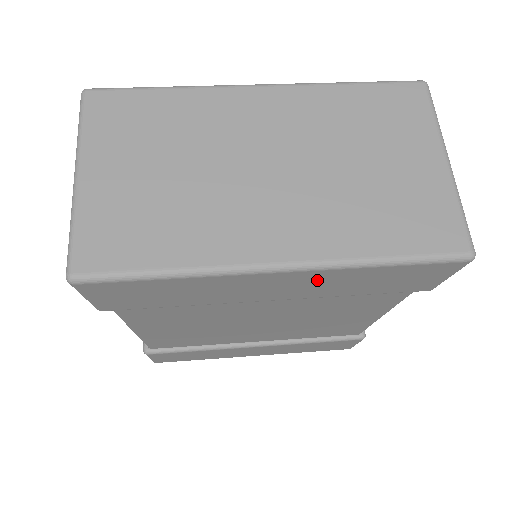
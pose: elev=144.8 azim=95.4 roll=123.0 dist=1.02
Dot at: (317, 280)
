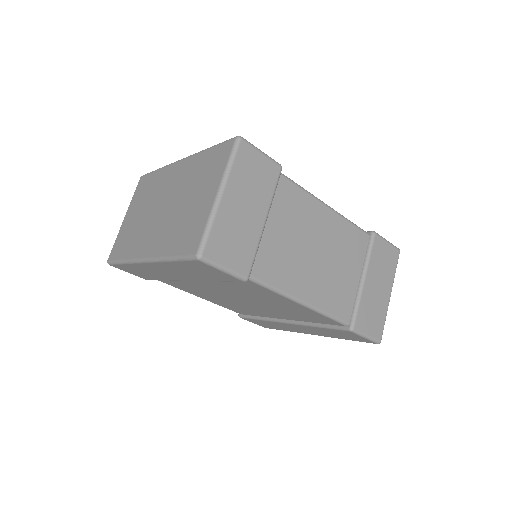
Dot at: (170, 269)
